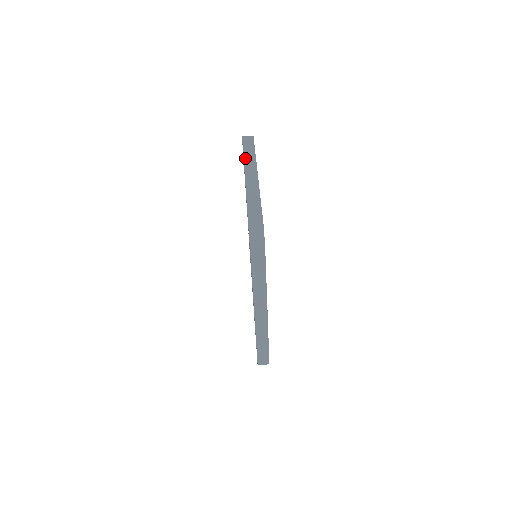
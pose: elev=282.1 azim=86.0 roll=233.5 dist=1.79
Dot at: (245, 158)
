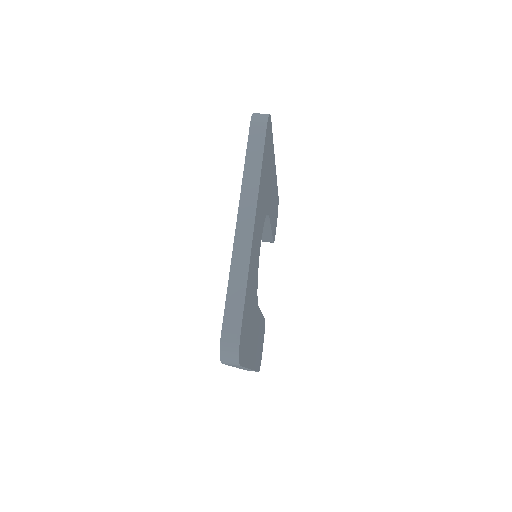
Dot at: occluded
